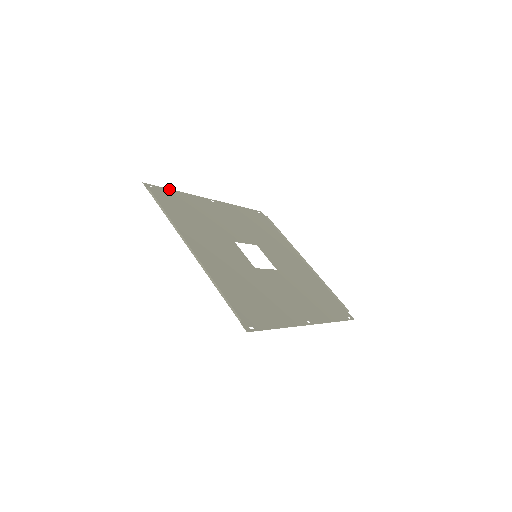
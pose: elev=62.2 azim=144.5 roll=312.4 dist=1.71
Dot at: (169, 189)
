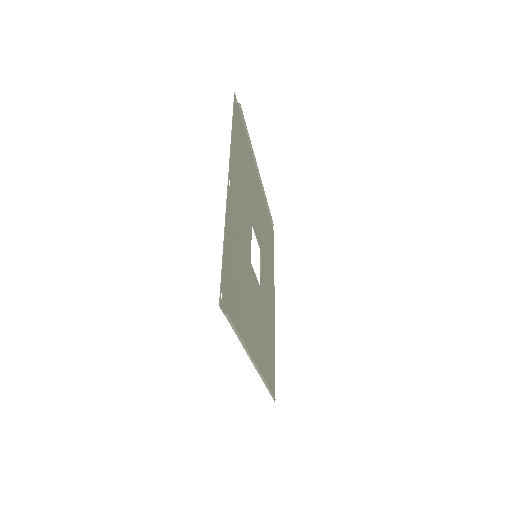
Dot at: (223, 256)
